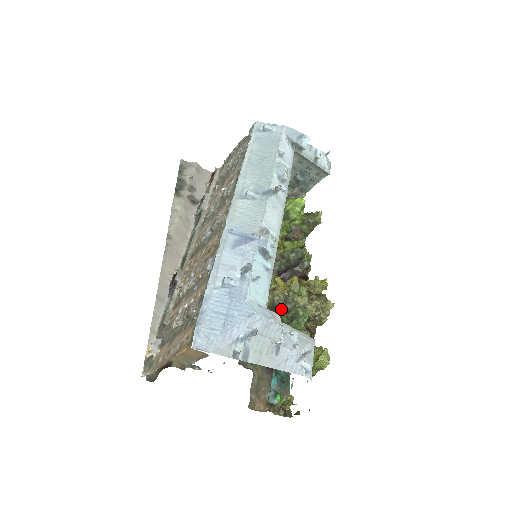
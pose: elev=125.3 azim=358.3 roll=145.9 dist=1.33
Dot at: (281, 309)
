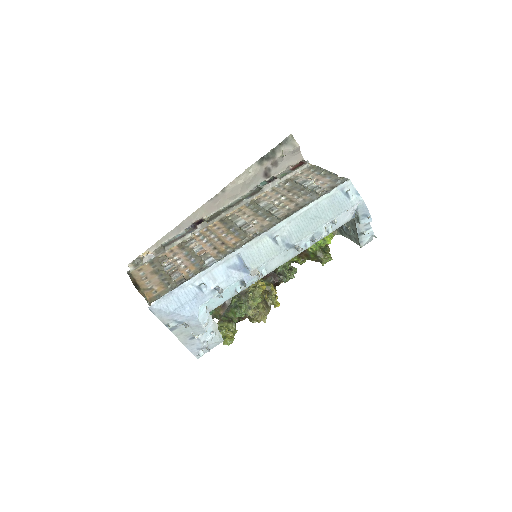
Dot at: (239, 293)
